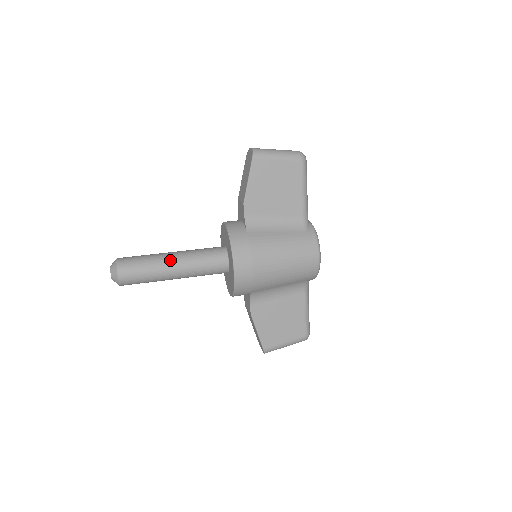
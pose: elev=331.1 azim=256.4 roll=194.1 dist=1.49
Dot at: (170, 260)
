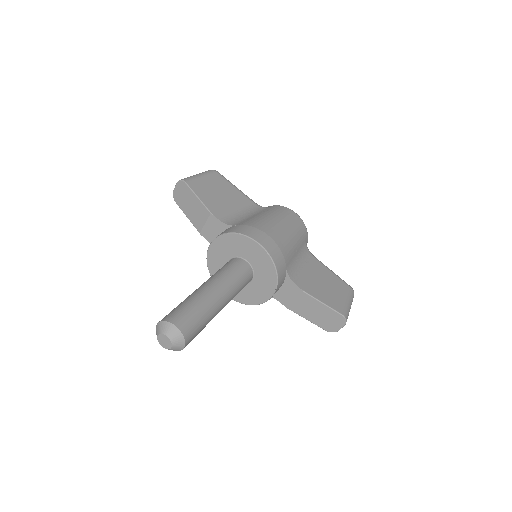
Dot at: (204, 288)
